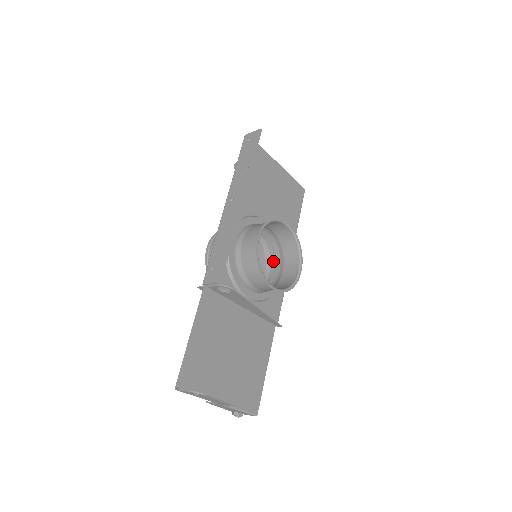
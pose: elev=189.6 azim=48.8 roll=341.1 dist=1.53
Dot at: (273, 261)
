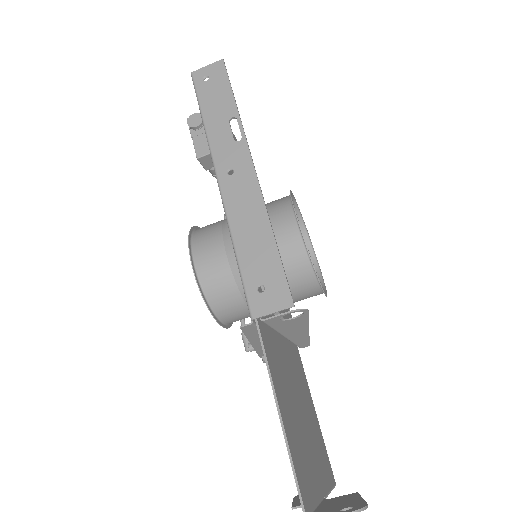
Dot at: occluded
